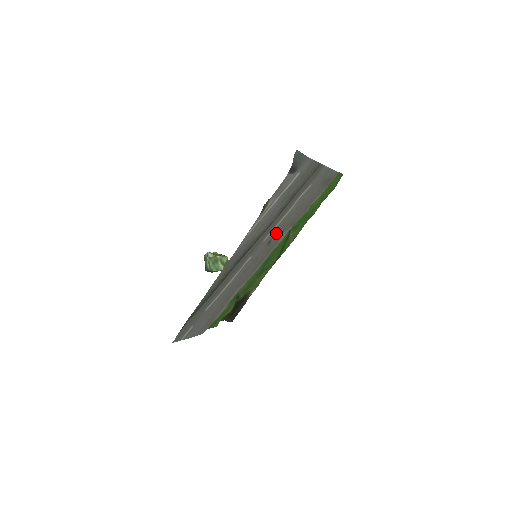
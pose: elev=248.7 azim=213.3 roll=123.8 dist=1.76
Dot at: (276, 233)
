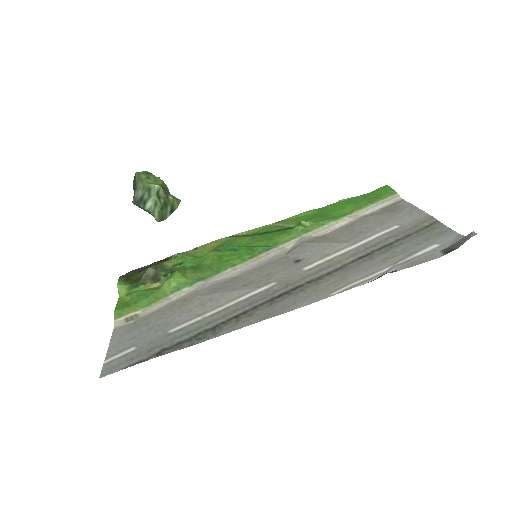
Dot at: (310, 250)
